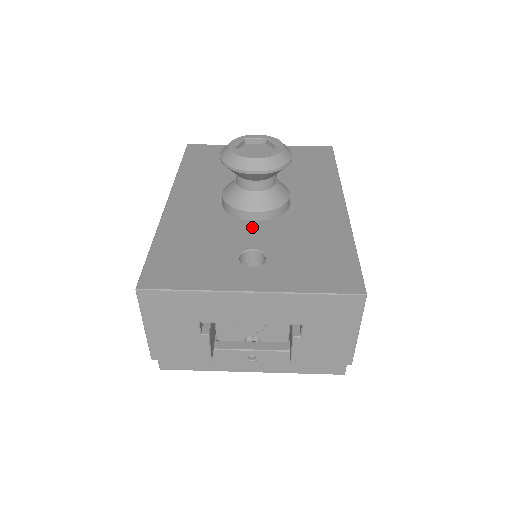
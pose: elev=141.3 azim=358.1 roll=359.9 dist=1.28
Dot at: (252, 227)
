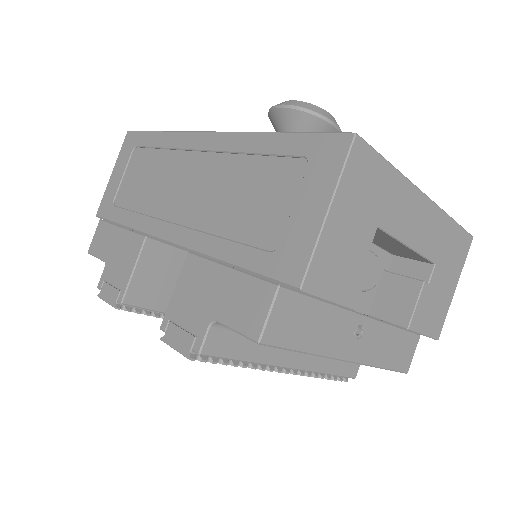
Dot at: occluded
